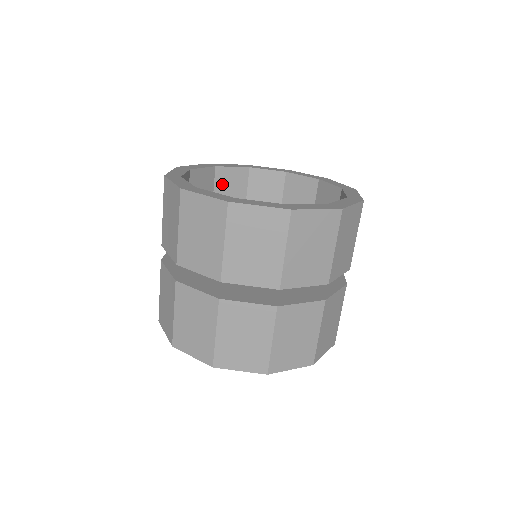
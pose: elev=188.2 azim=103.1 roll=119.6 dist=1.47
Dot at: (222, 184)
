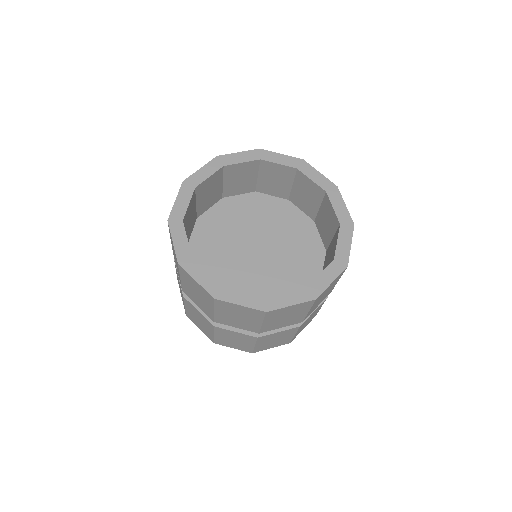
Dot at: (231, 175)
